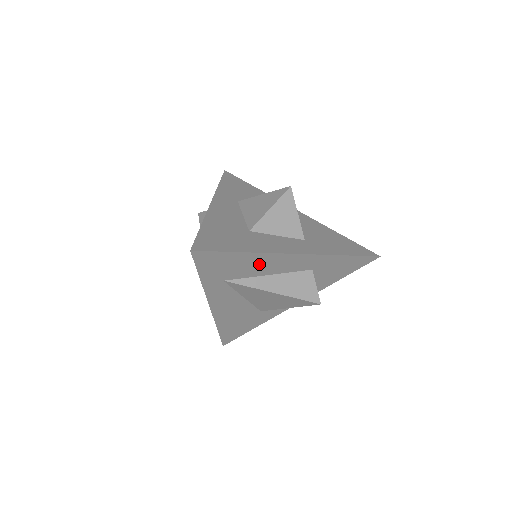
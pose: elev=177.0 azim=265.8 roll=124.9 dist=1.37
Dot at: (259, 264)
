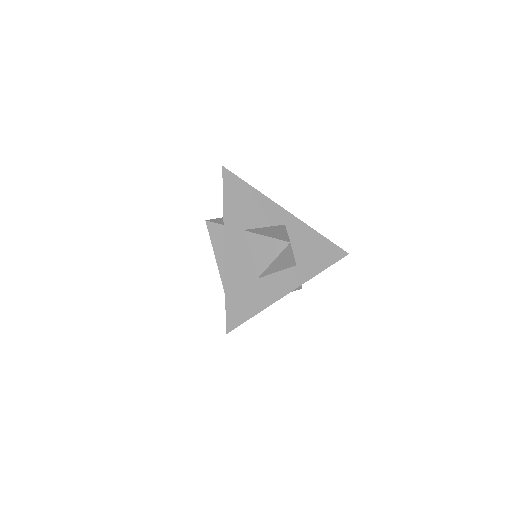
Dot at: occluded
